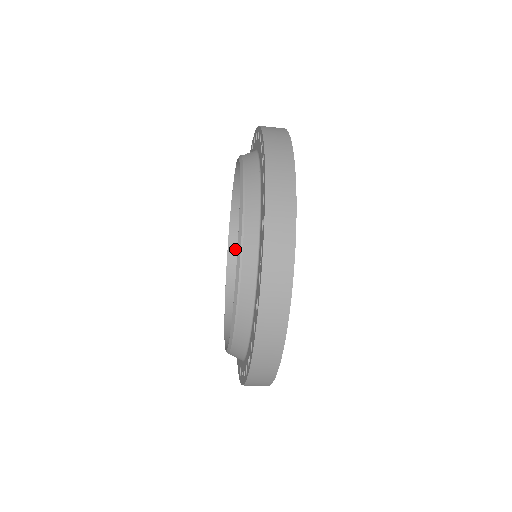
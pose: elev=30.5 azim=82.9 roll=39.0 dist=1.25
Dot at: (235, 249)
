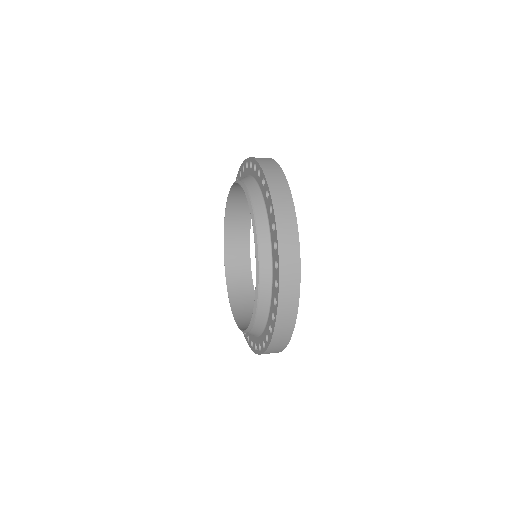
Dot at: (238, 187)
